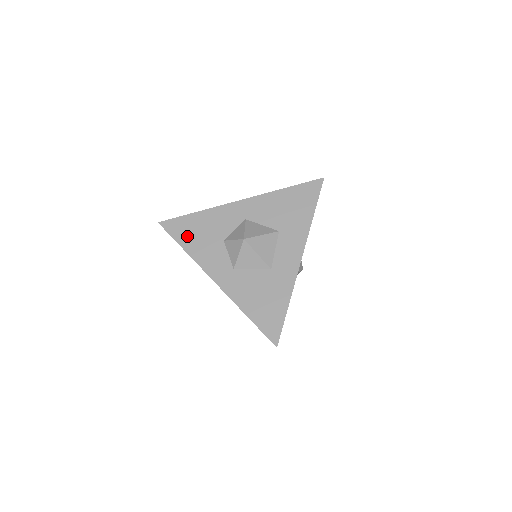
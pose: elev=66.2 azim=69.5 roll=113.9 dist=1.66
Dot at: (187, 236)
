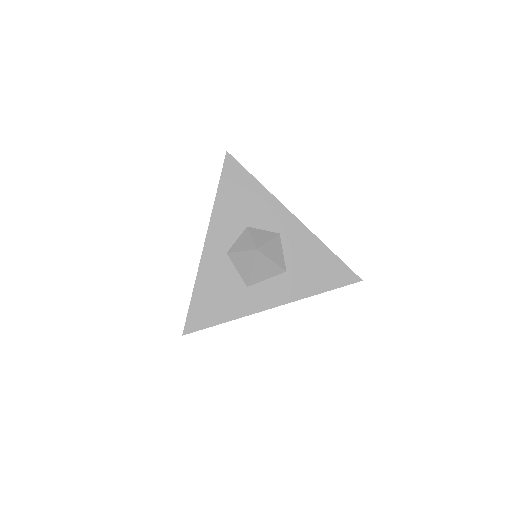
Dot at: (231, 189)
